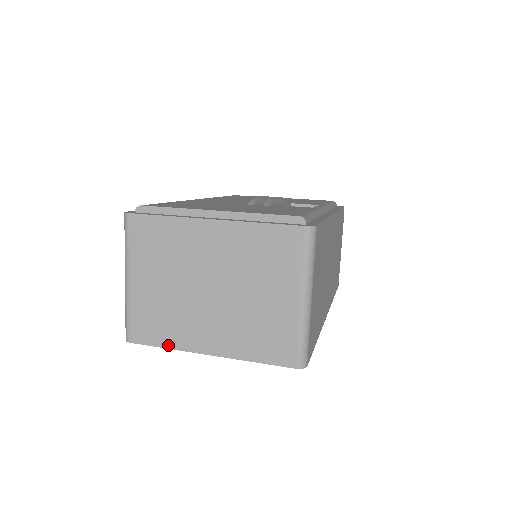
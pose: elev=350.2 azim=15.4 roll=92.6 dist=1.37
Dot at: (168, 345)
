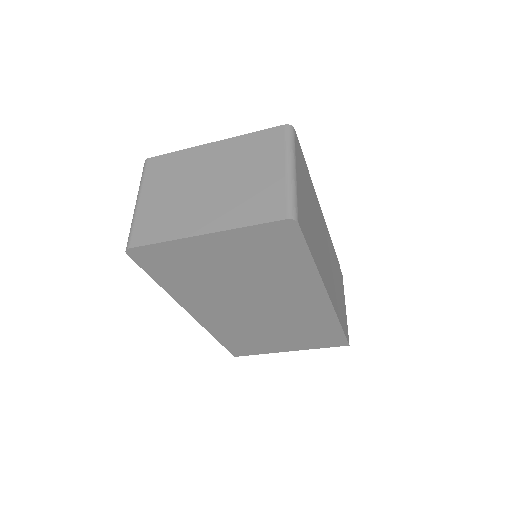
Dot at: (166, 238)
